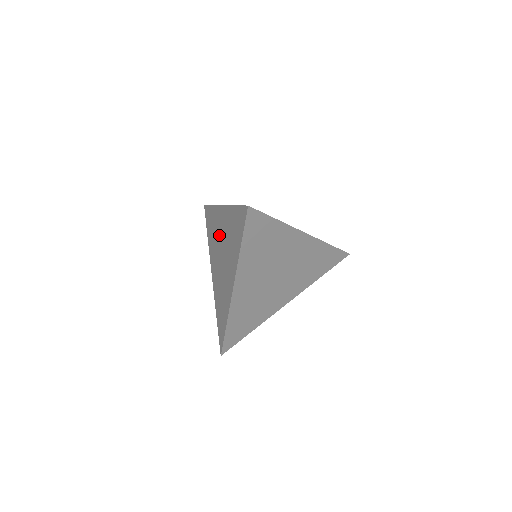
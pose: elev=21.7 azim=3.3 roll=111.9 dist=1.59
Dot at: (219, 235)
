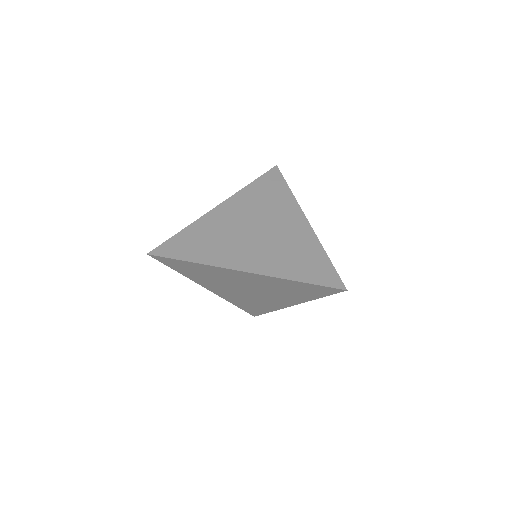
Dot at: (237, 282)
